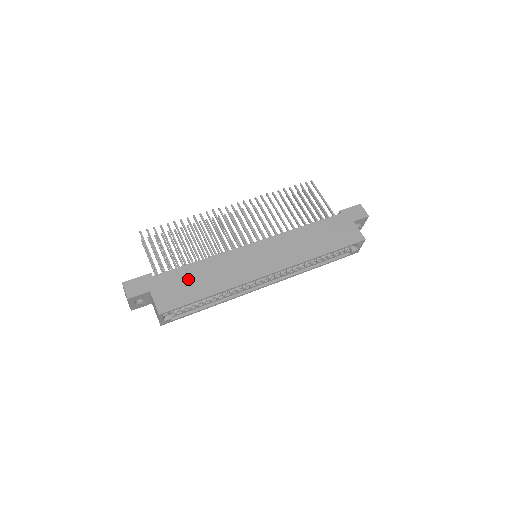
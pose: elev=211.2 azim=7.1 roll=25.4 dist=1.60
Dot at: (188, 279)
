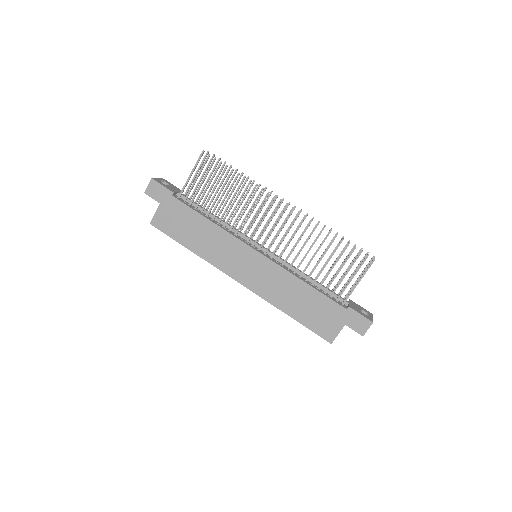
Dot at: (188, 223)
